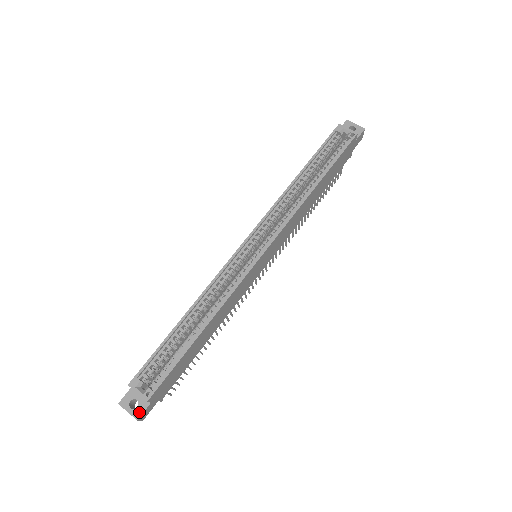
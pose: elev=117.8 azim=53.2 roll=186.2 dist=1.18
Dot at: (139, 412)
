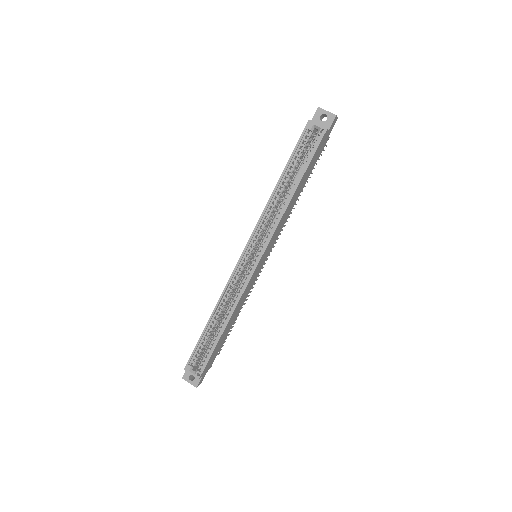
Dot at: (196, 383)
